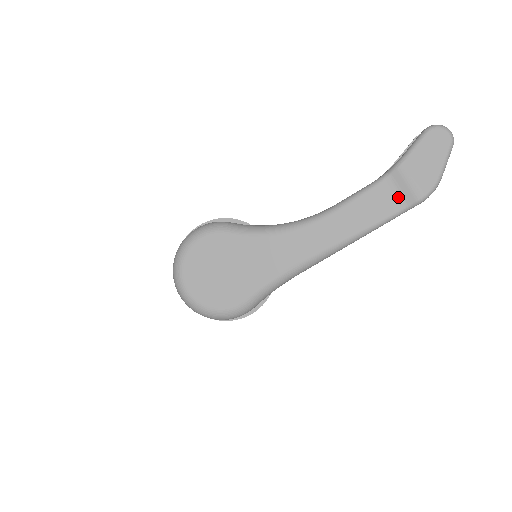
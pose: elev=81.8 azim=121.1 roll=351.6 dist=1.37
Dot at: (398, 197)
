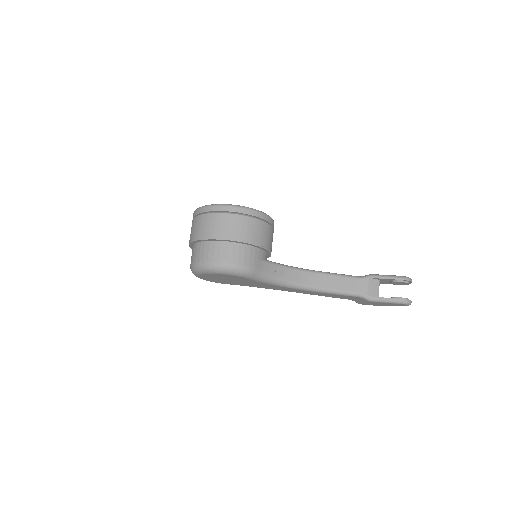
Dot at: (353, 299)
